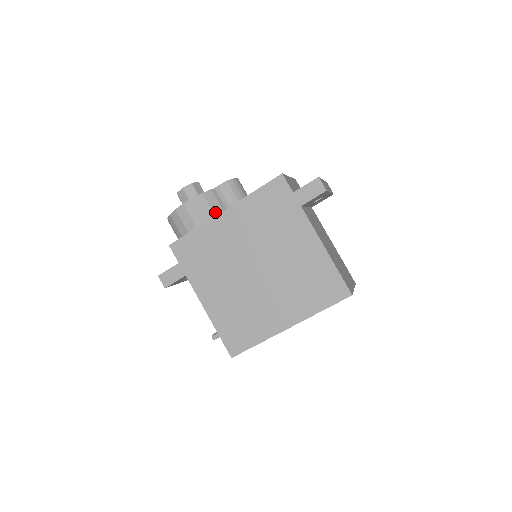
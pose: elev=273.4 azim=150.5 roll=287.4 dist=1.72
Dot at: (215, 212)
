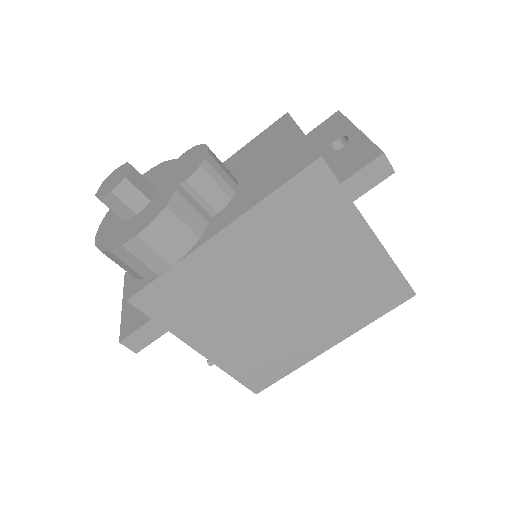
Dot at: (196, 230)
